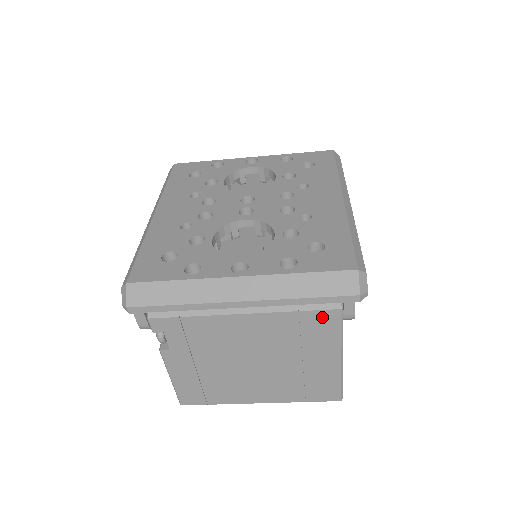
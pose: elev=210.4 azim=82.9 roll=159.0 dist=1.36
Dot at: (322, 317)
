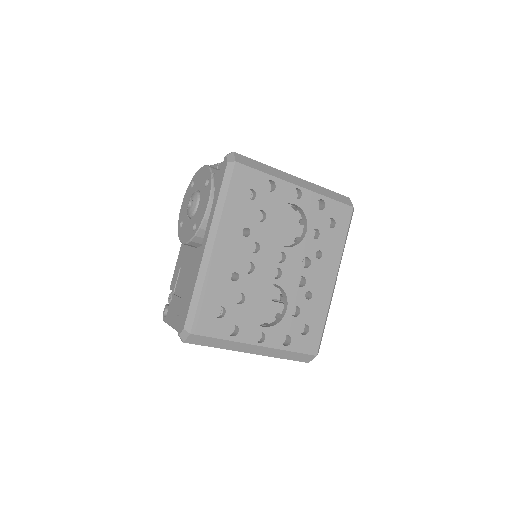
Dot at: occluded
